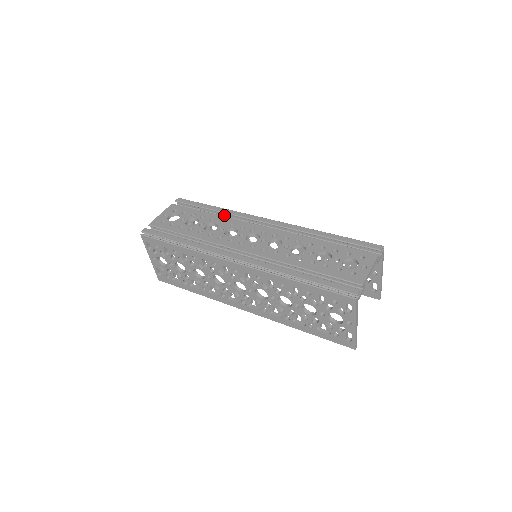
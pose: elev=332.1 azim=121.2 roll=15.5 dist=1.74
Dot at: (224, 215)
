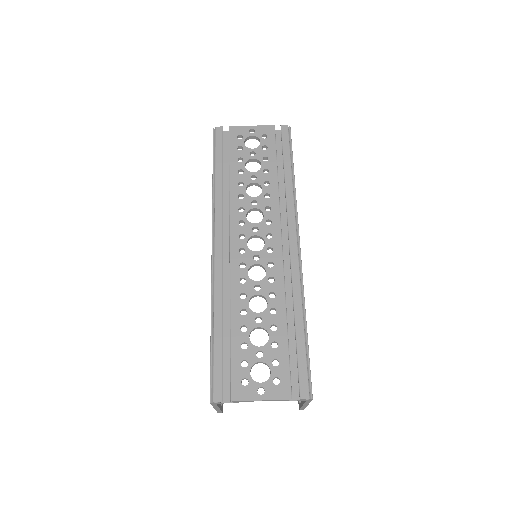
Dot at: occluded
